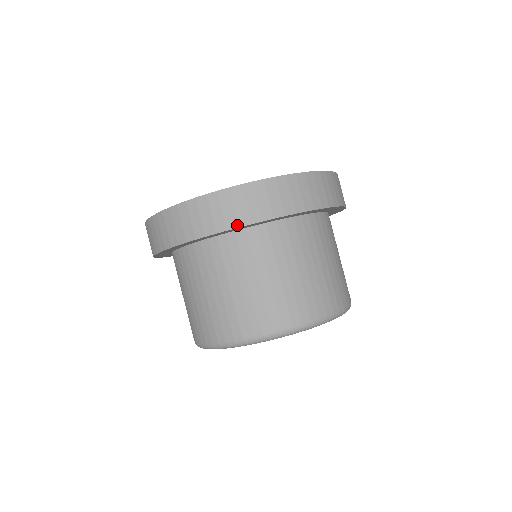
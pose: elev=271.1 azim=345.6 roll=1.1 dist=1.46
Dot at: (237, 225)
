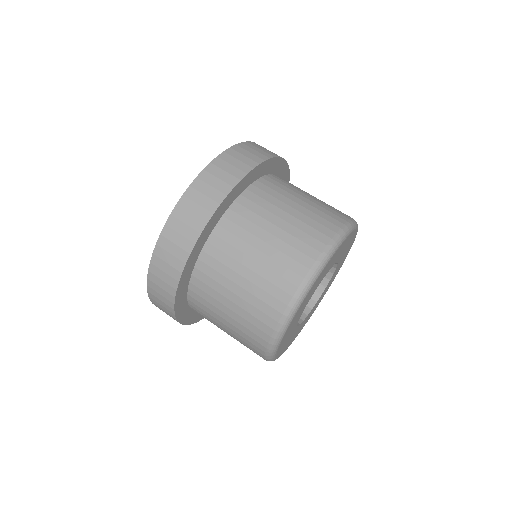
Dot at: (198, 234)
